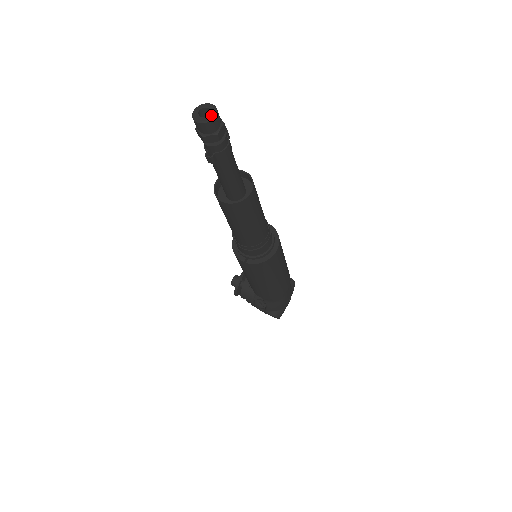
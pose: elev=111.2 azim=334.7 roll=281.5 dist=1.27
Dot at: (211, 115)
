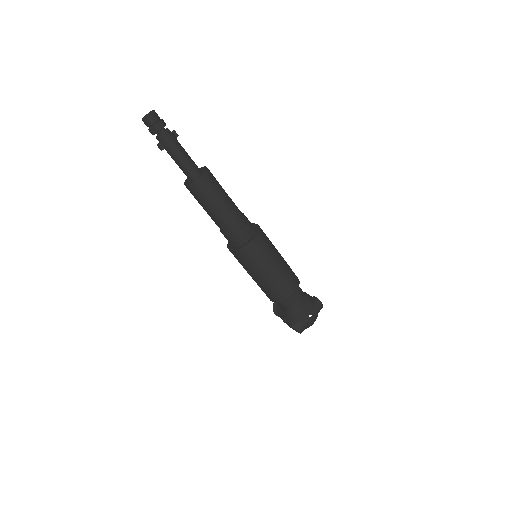
Dot at: (148, 114)
